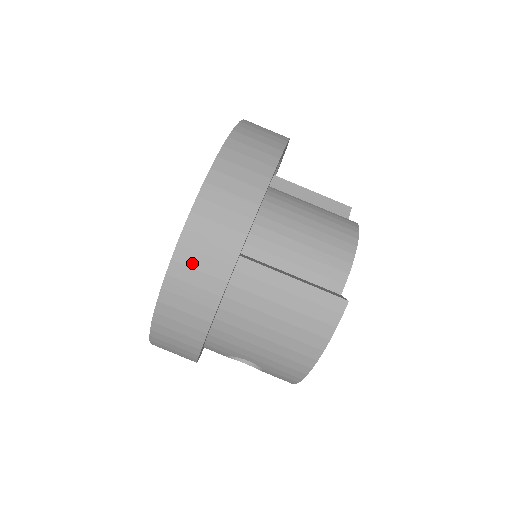
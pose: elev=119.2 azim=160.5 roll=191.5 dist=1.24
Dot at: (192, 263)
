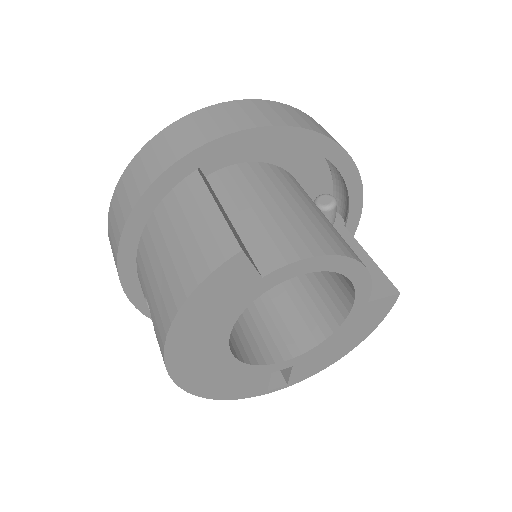
Dot at: (157, 148)
